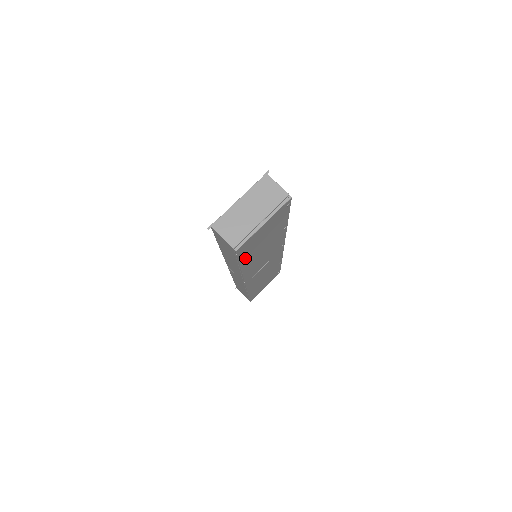
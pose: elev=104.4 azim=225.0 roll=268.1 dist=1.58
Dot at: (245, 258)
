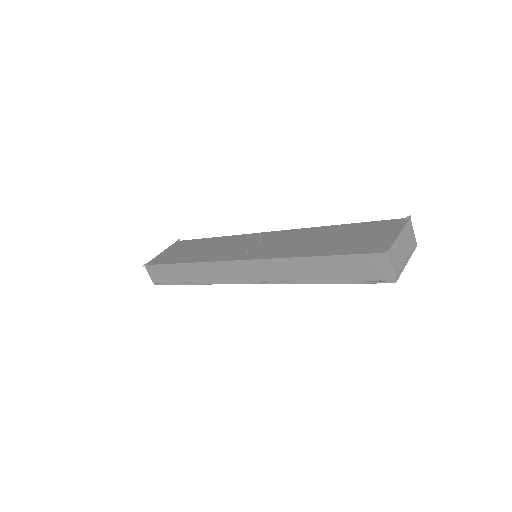
Dot at: occluded
